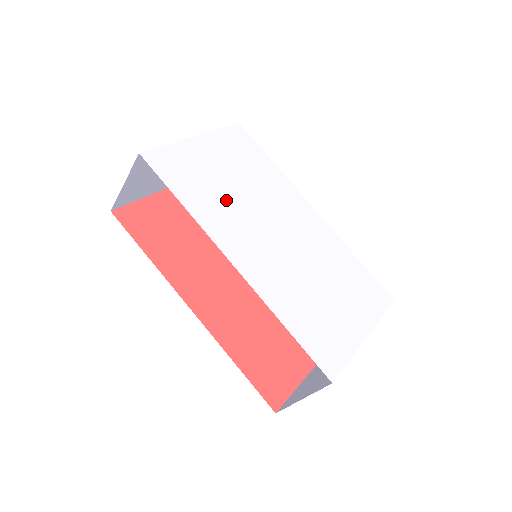
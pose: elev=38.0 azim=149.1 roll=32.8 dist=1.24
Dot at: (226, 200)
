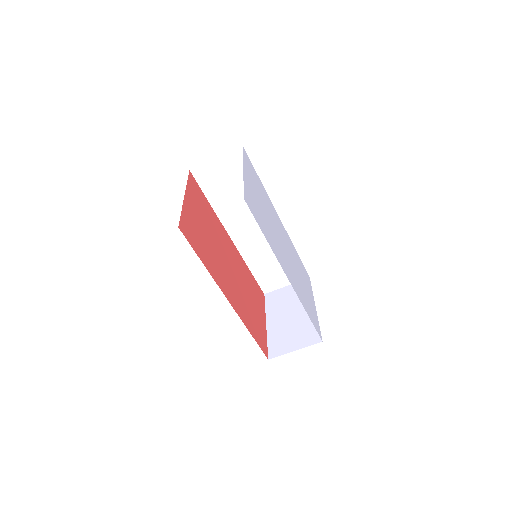
Dot at: (269, 227)
